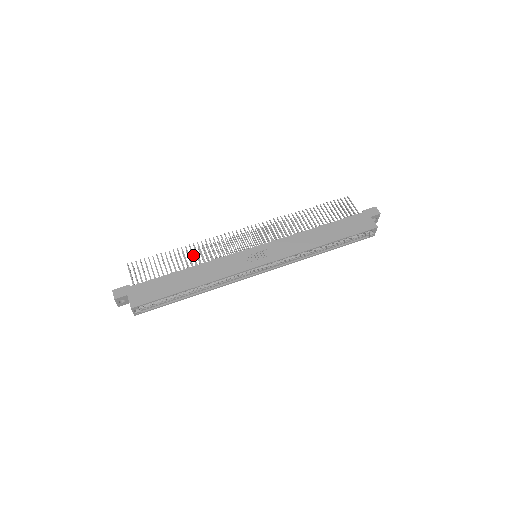
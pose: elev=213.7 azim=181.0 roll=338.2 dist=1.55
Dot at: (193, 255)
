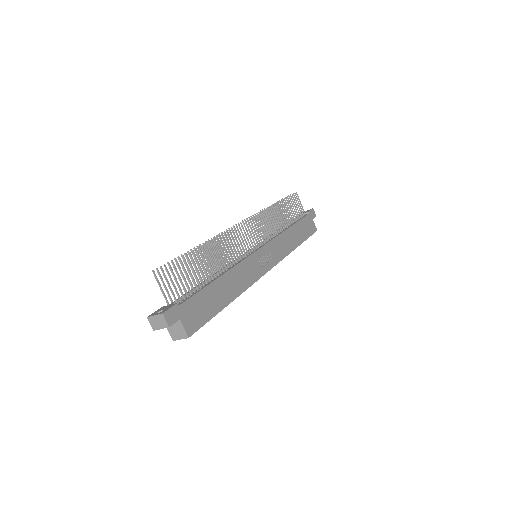
Dot at: (218, 256)
